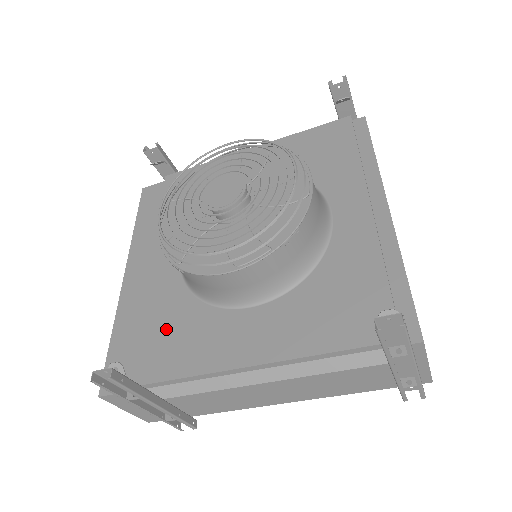
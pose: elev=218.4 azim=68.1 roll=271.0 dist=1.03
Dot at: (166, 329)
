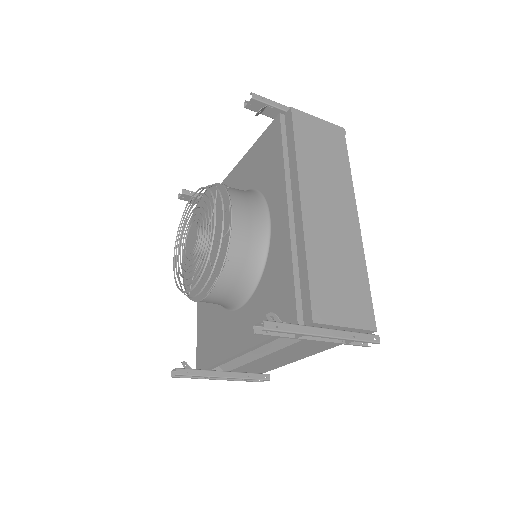
Dot at: (211, 329)
